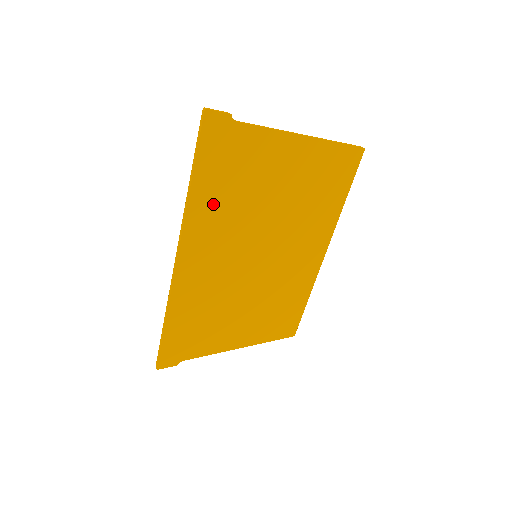
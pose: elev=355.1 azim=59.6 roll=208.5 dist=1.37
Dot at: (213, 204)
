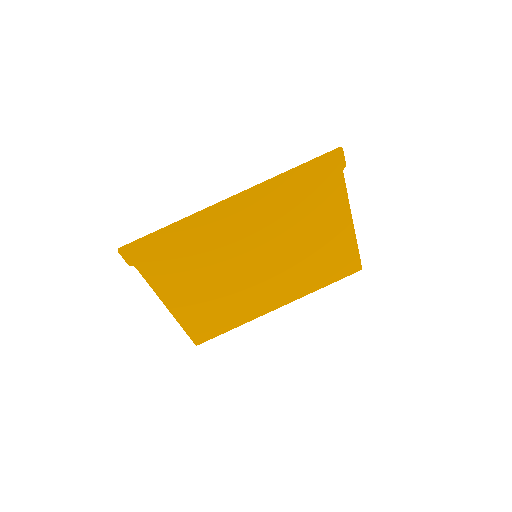
Dot at: (284, 195)
